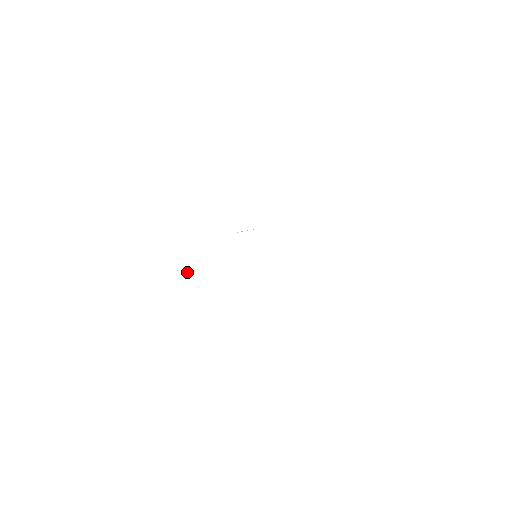
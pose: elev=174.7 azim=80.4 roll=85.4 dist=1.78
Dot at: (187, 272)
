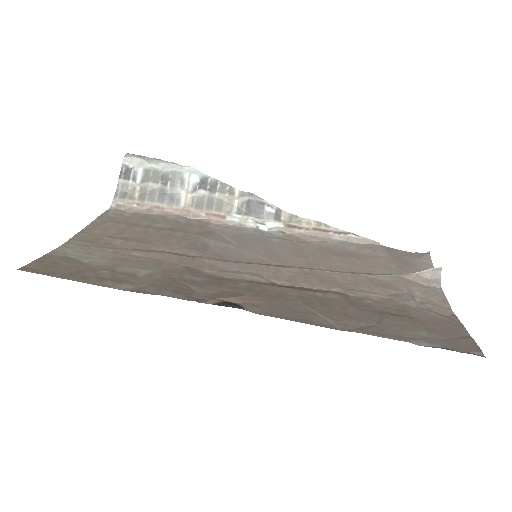
Dot at: (149, 226)
